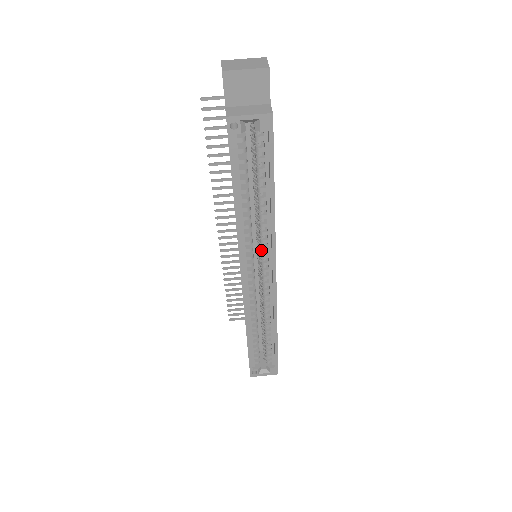
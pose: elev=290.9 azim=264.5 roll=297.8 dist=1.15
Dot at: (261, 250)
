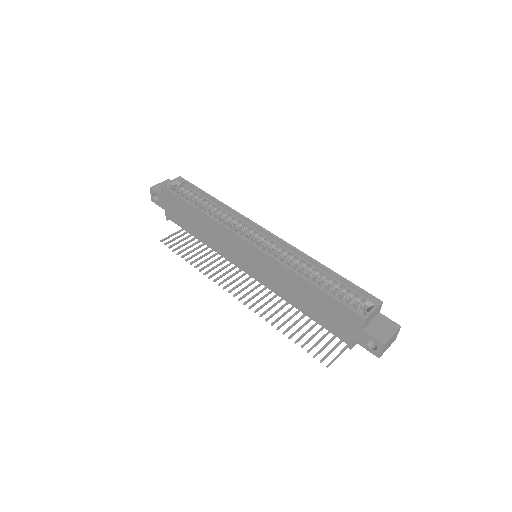
Dot at: (242, 228)
